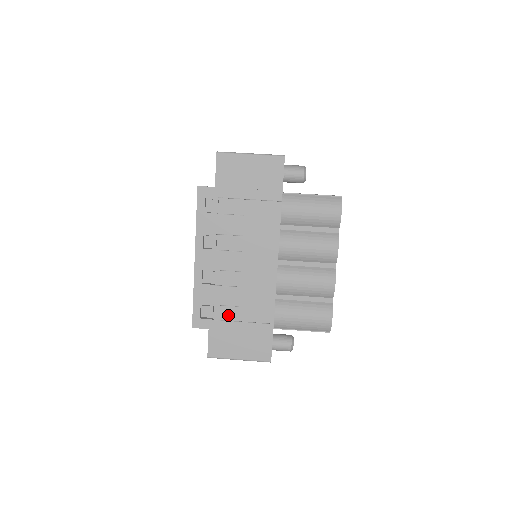
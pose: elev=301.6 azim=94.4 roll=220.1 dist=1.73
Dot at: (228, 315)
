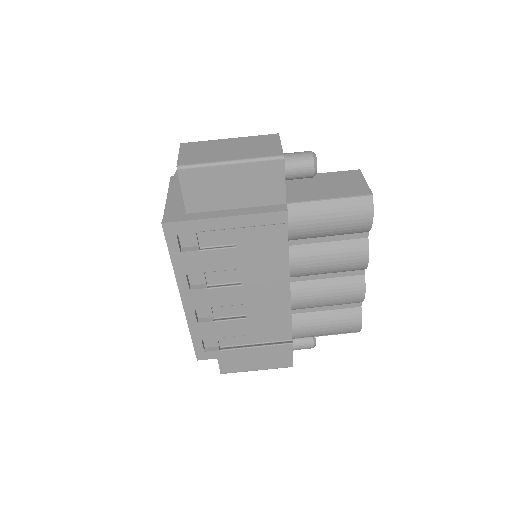
Dot at: (237, 341)
